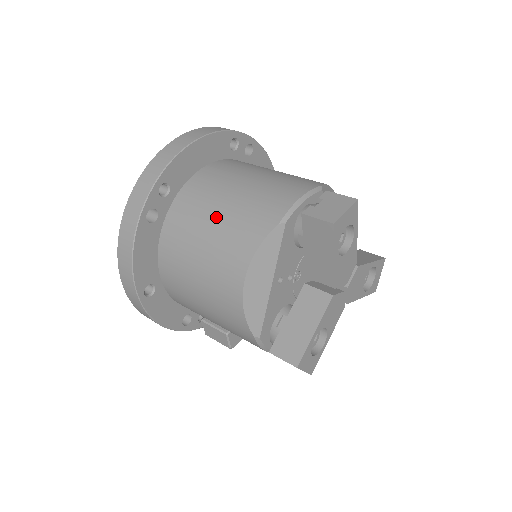
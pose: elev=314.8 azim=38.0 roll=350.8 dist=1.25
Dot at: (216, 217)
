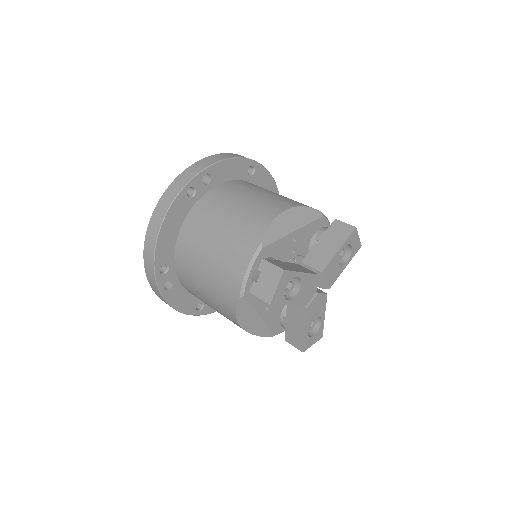
Dot at: (204, 286)
